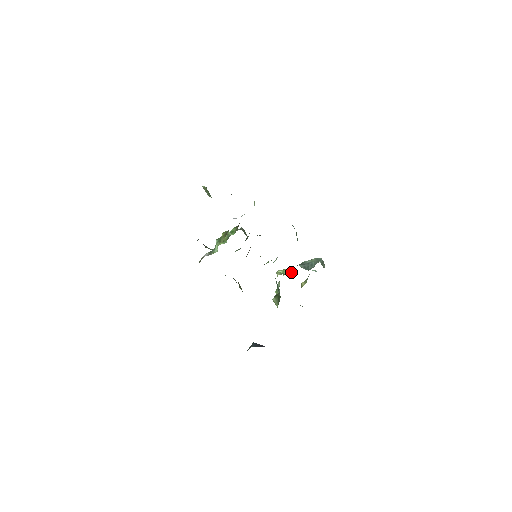
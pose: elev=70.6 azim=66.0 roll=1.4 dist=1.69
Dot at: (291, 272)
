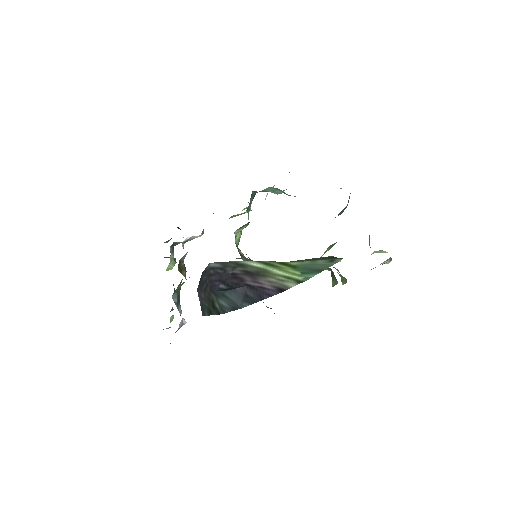
Dot at: (335, 243)
